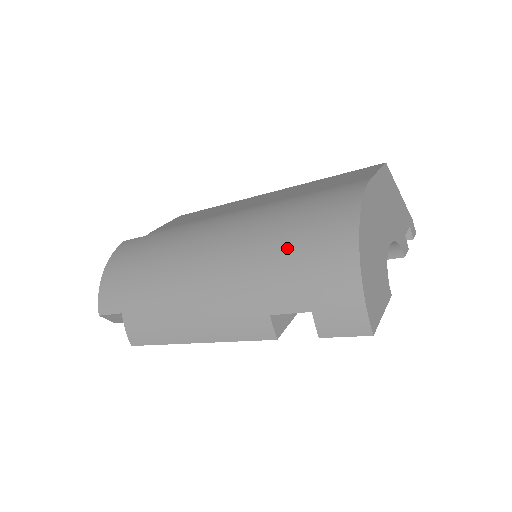
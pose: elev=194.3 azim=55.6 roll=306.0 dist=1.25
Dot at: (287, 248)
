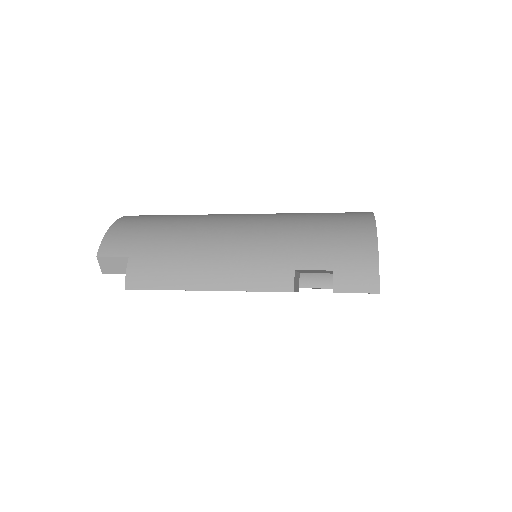
Dot at: (317, 228)
